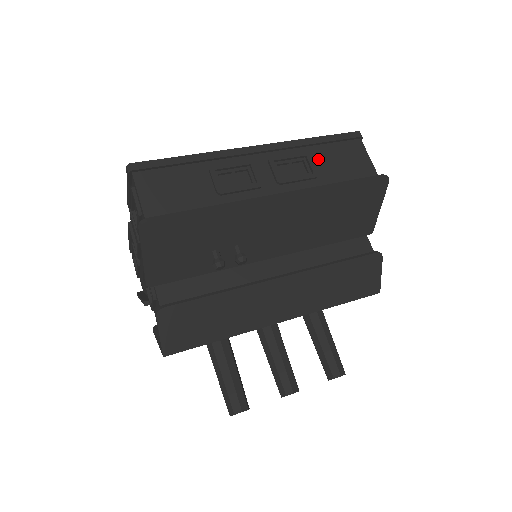
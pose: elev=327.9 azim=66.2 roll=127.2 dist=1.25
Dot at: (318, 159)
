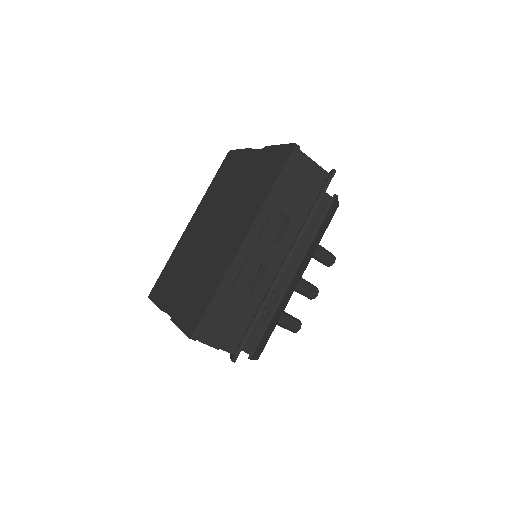
Dot at: (285, 201)
